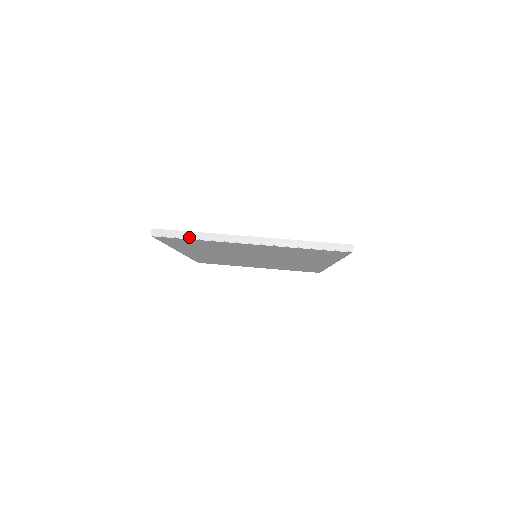
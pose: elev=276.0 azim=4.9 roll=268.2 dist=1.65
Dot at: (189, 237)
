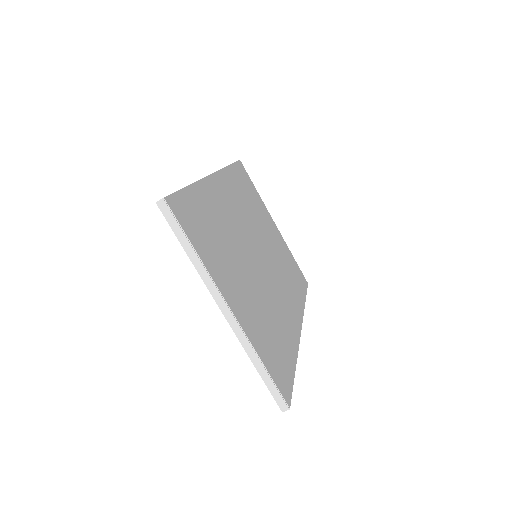
Dot at: (184, 245)
